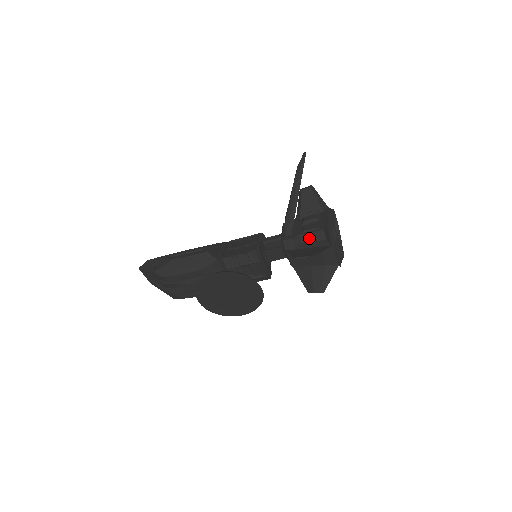
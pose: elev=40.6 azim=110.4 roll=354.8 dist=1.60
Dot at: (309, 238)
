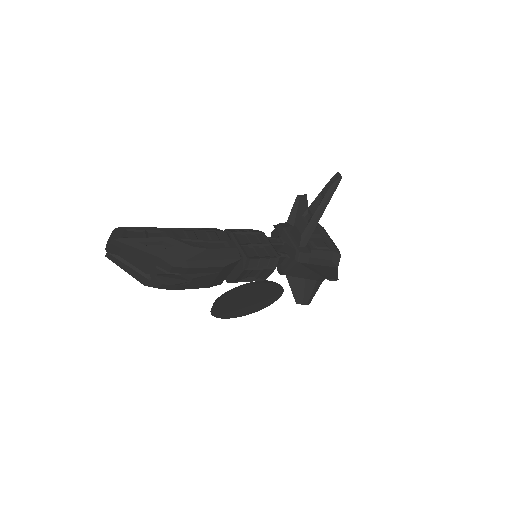
Dot at: (319, 255)
